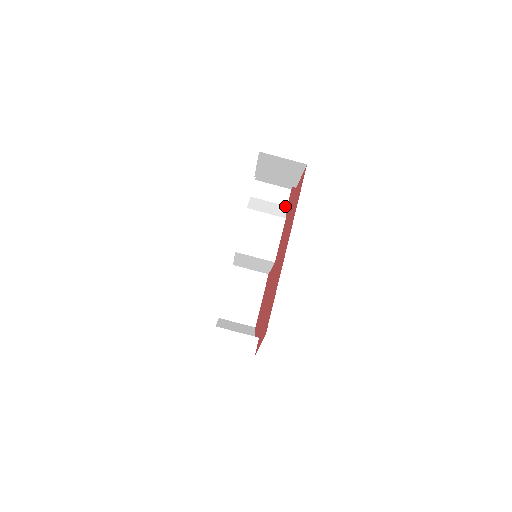
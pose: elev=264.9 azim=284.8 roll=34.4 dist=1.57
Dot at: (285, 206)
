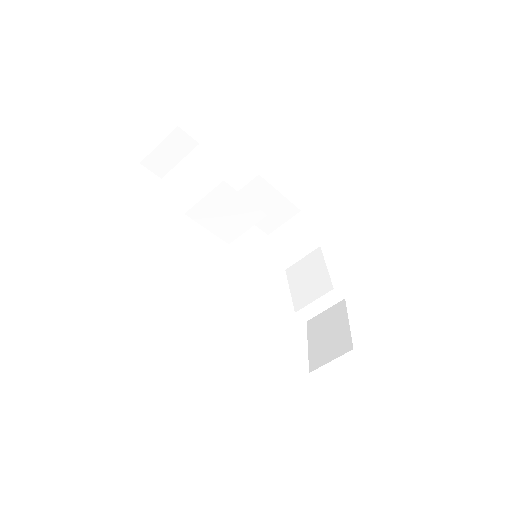
Dot at: (198, 148)
